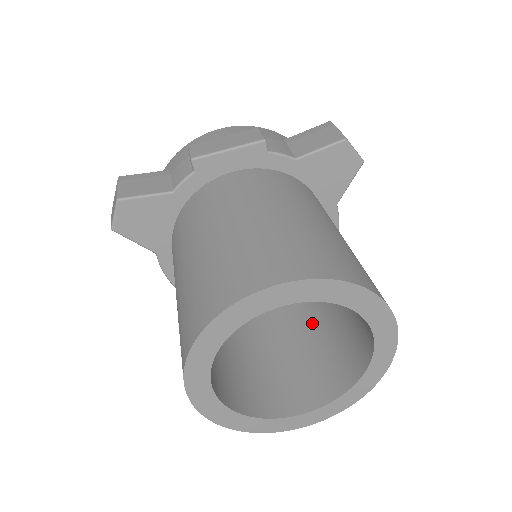
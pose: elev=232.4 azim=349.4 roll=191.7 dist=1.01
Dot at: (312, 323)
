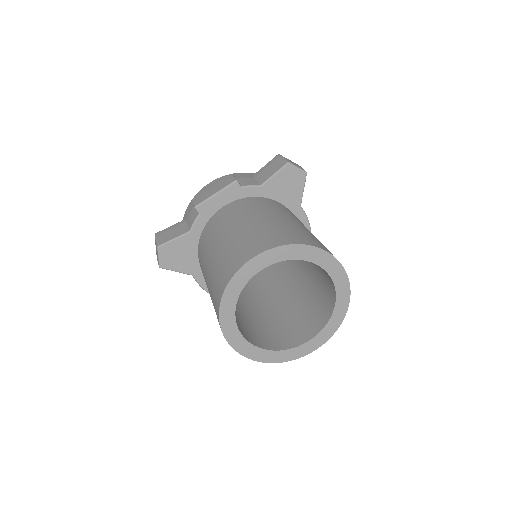
Dot at: (305, 287)
